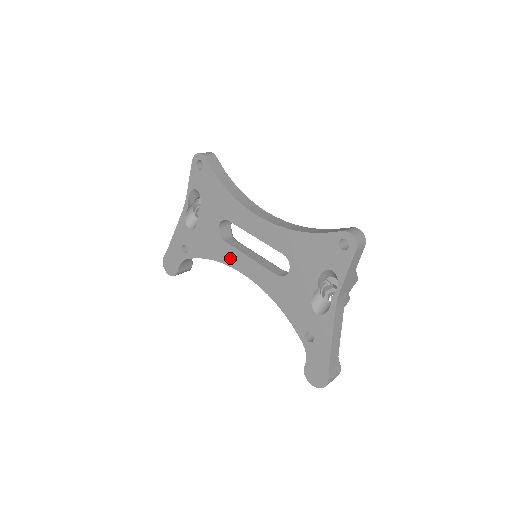
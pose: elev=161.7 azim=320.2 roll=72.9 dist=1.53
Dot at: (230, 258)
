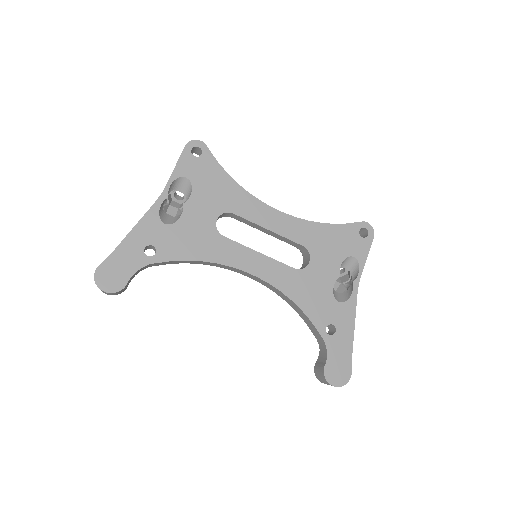
Dot at: (231, 256)
